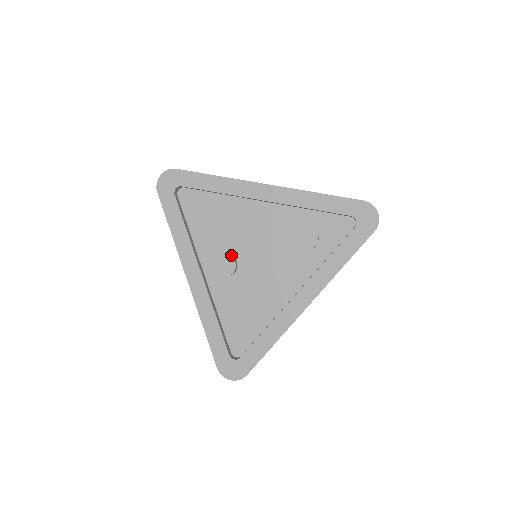
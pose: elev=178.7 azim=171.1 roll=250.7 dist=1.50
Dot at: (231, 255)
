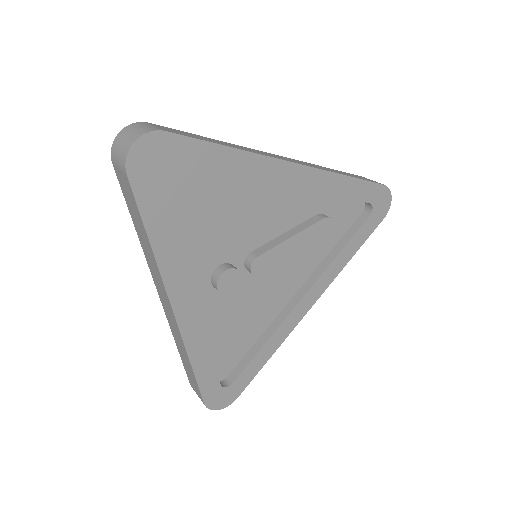
Dot at: (229, 261)
